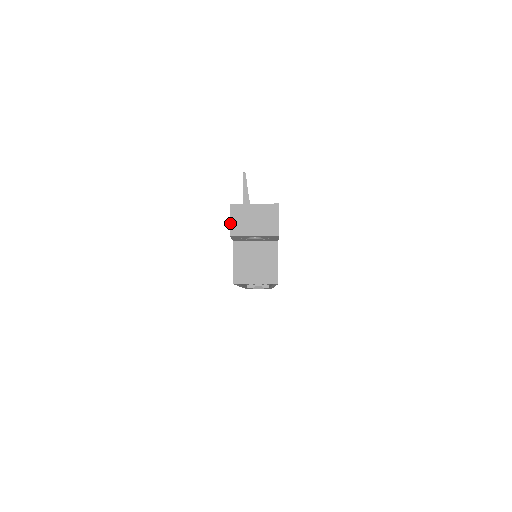
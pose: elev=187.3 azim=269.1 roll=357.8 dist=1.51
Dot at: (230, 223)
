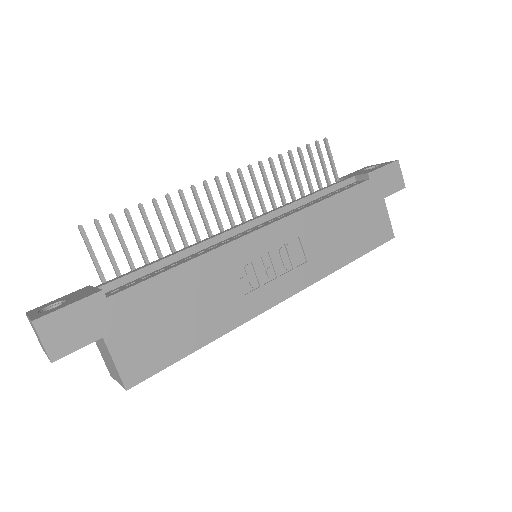
Dot at: occluded
